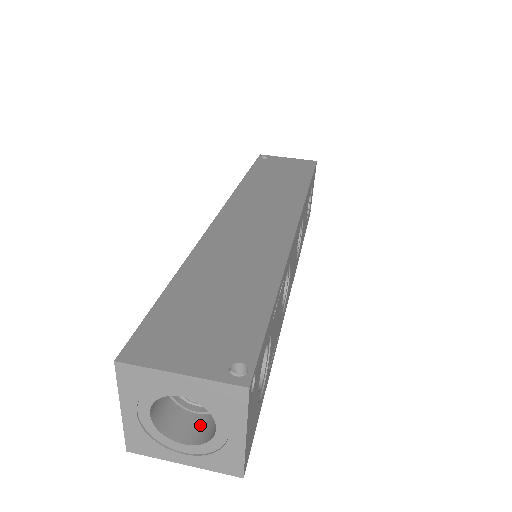
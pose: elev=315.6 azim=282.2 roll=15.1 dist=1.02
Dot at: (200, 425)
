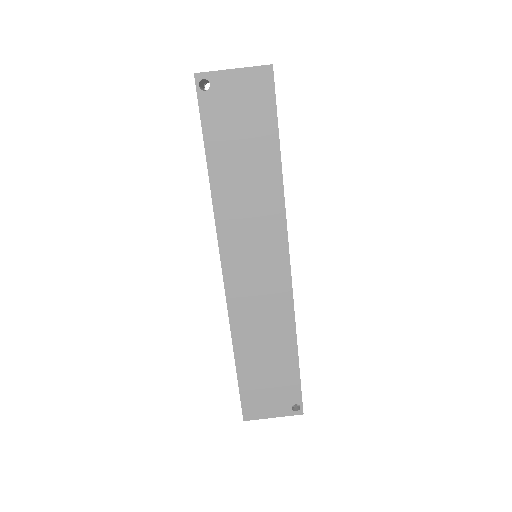
Dot at: occluded
